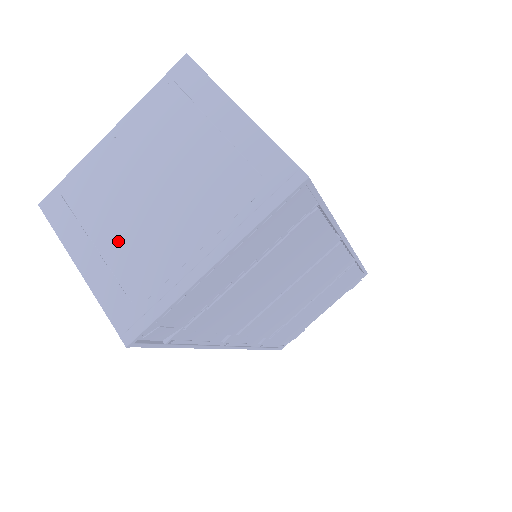
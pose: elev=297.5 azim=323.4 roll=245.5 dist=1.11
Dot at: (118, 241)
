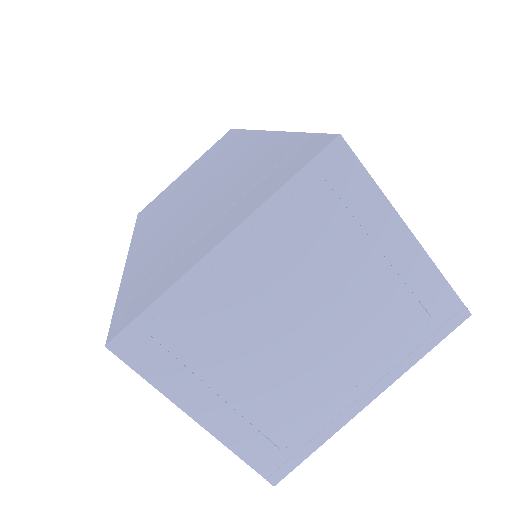
Dot at: (253, 387)
